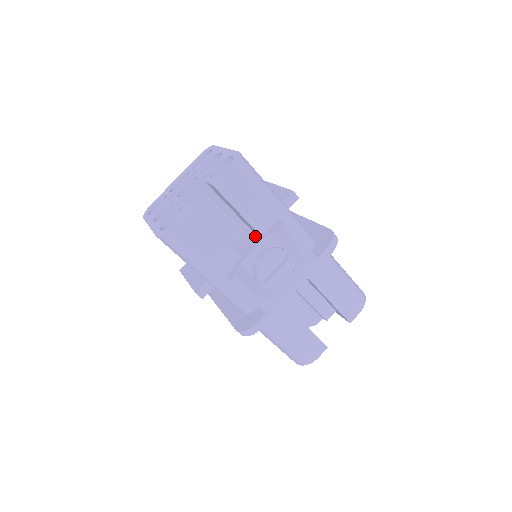
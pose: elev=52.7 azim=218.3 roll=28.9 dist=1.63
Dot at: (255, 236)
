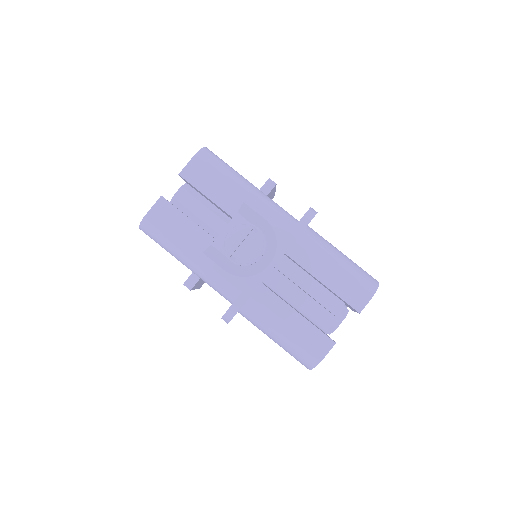
Dot at: occluded
